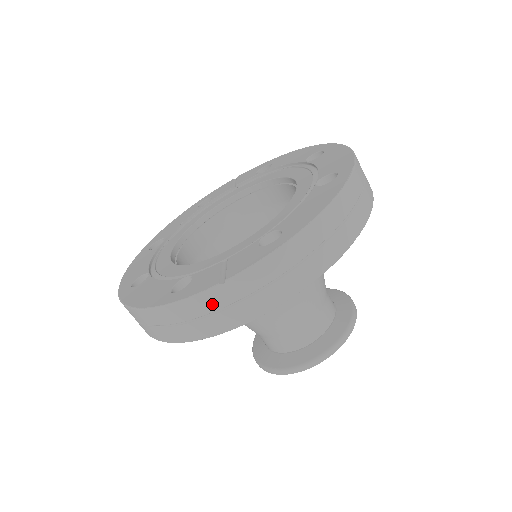
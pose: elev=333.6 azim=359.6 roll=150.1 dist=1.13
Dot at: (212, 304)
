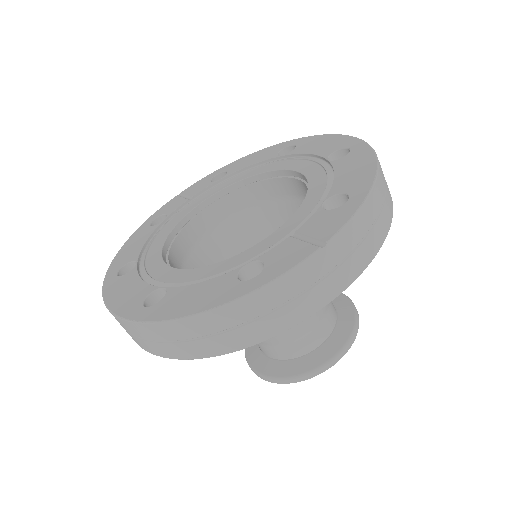
Dot at: (312, 275)
